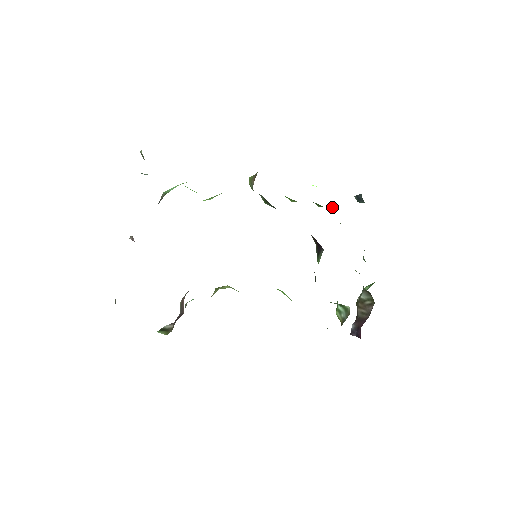
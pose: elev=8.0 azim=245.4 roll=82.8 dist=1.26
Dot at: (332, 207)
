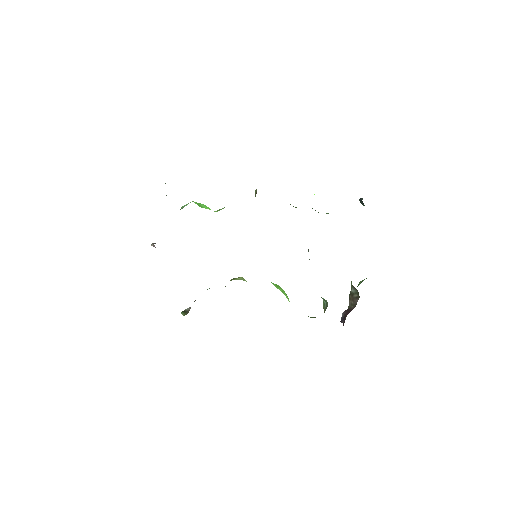
Dot at: (327, 213)
